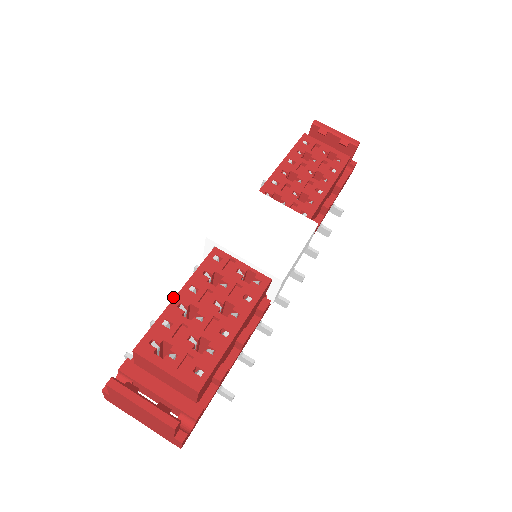
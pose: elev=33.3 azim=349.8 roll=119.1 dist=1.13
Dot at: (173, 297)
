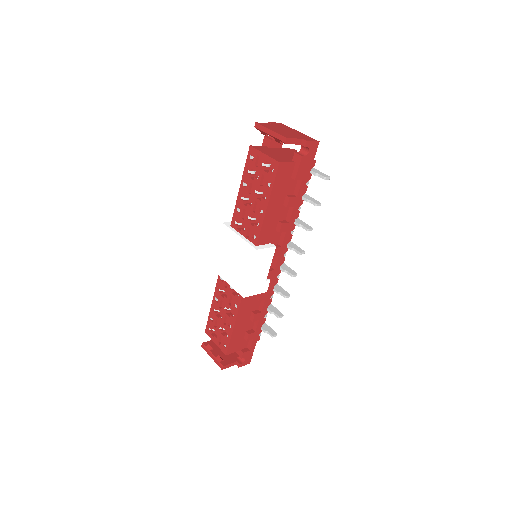
Dot at: occluded
